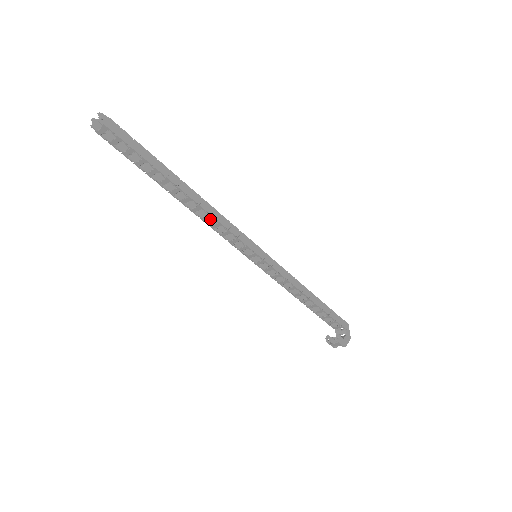
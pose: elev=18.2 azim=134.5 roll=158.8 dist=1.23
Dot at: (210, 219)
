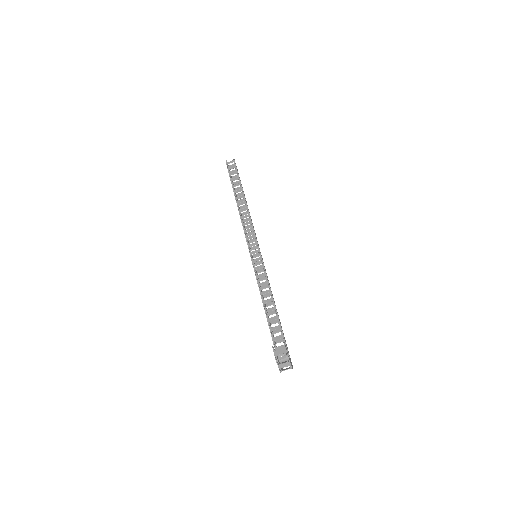
Dot at: occluded
